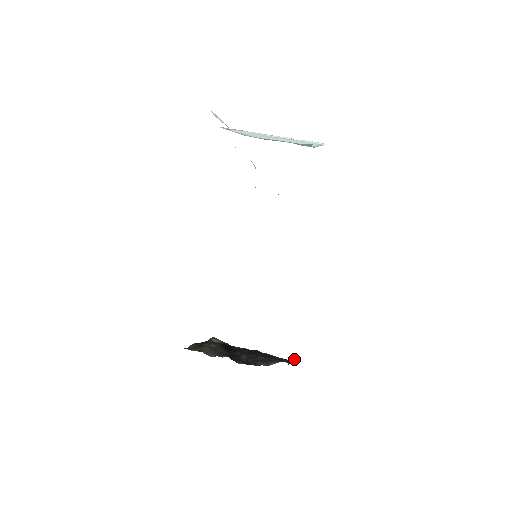
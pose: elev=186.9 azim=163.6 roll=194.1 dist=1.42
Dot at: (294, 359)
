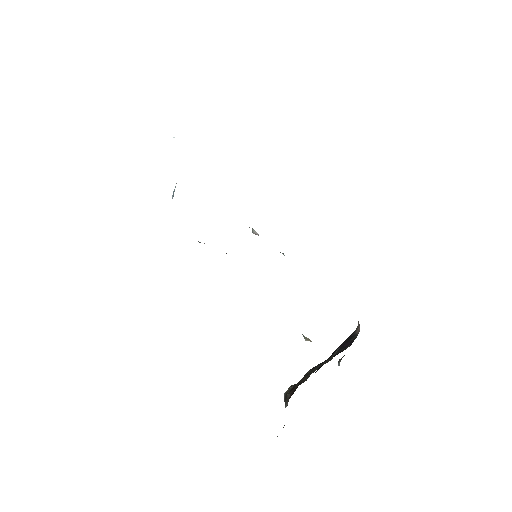
Dot at: (340, 359)
